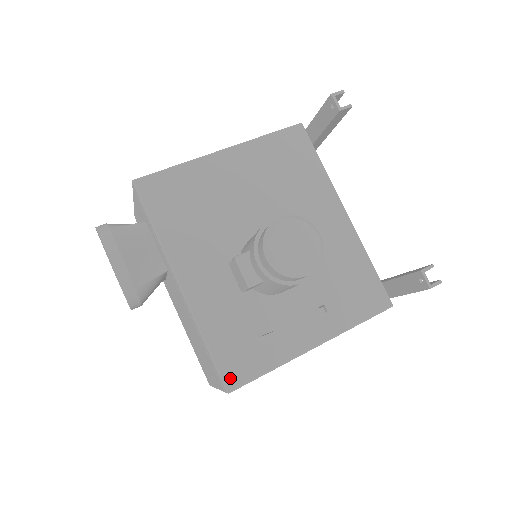
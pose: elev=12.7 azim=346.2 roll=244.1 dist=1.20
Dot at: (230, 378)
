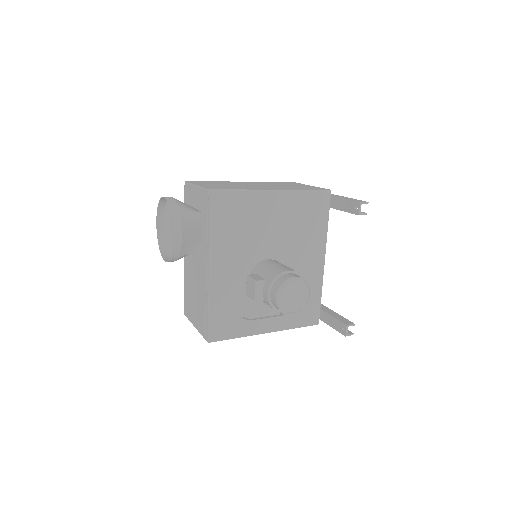
Dot at: (213, 335)
